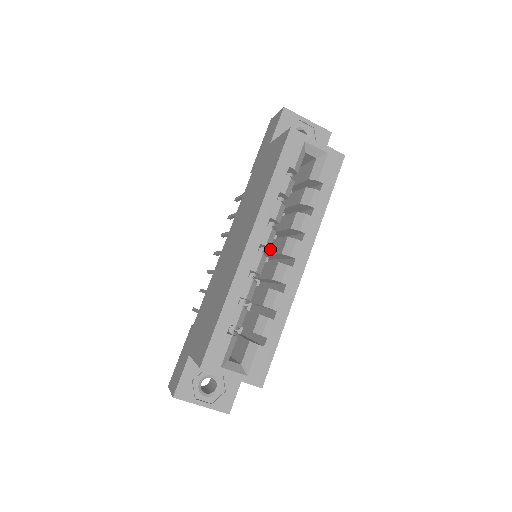
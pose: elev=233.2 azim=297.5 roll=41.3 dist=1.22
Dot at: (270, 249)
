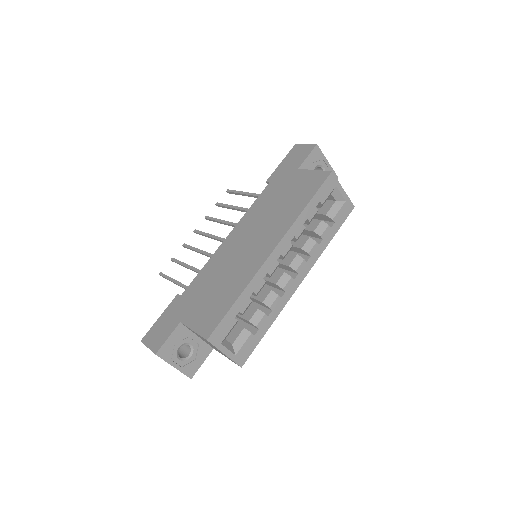
Dot at: occluded
